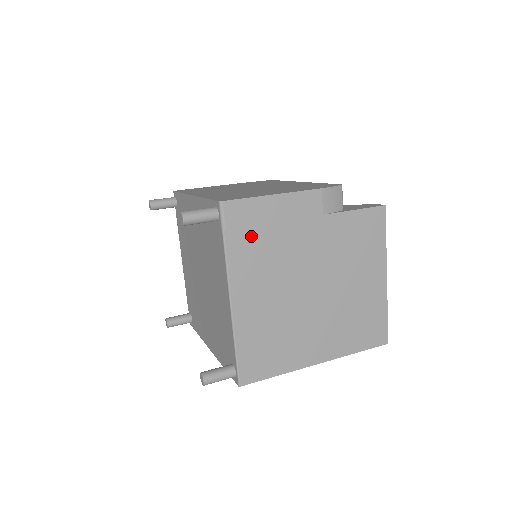
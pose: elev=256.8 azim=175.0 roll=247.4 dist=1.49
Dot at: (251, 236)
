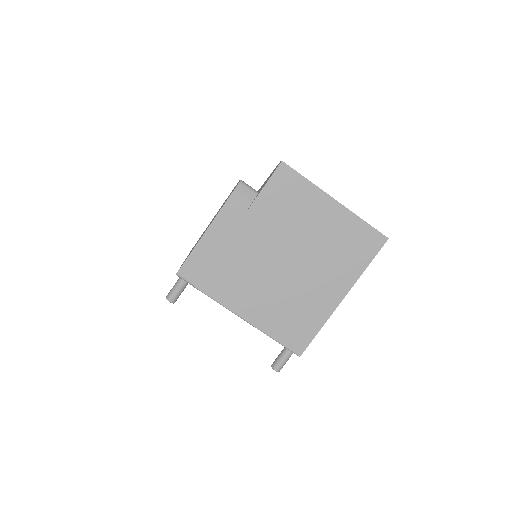
Dot at: (213, 273)
